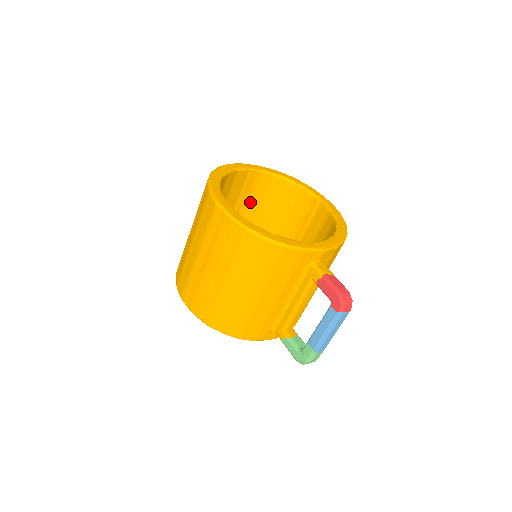
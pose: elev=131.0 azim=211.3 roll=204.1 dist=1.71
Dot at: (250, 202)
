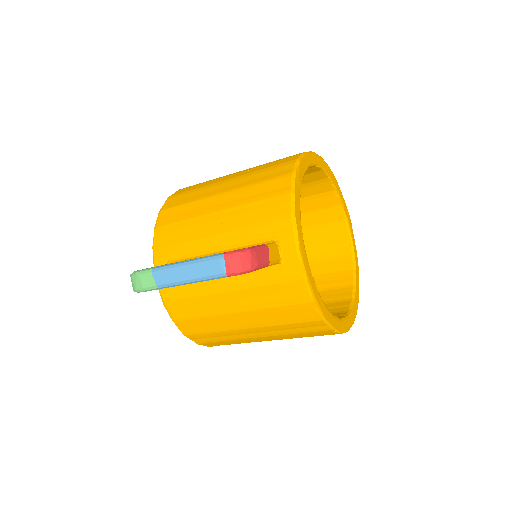
Dot at: (313, 263)
